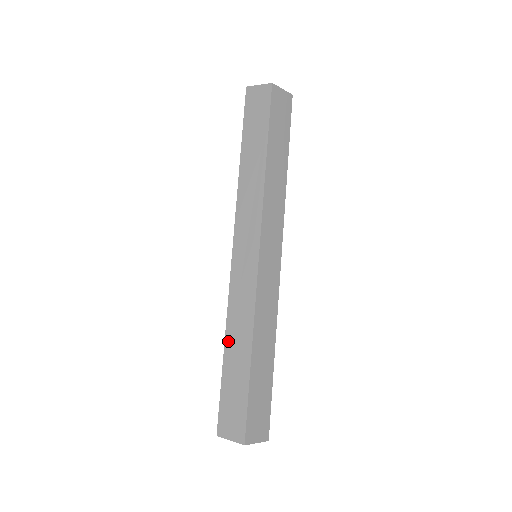
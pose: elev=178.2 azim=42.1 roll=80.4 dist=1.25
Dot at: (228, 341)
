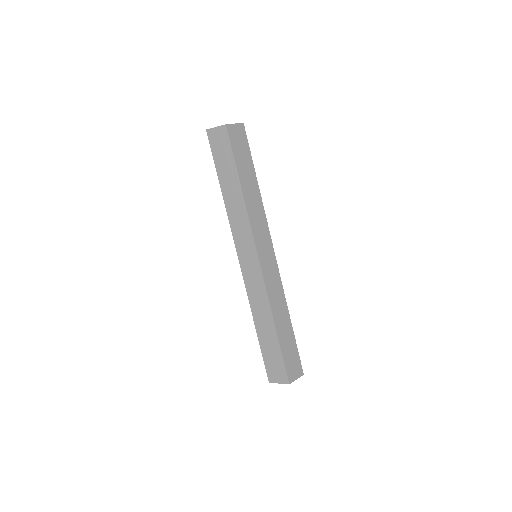
Dot at: (256, 322)
